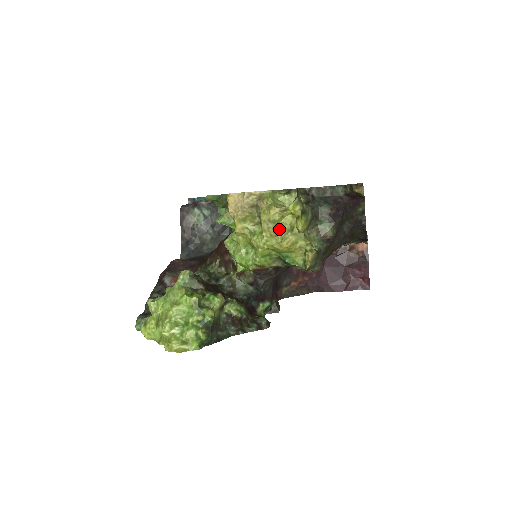
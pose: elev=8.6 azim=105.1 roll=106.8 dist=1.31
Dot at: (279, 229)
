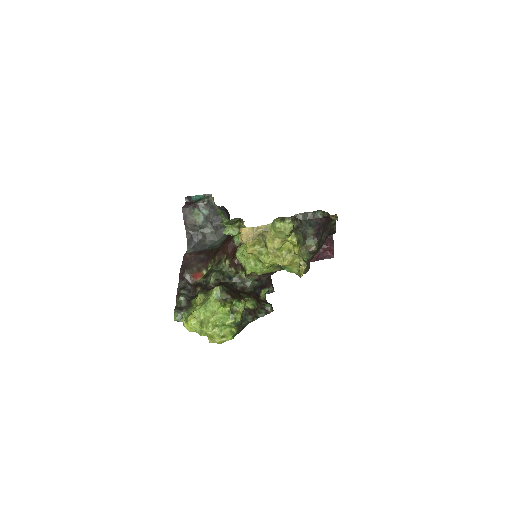
Dot at: (281, 252)
